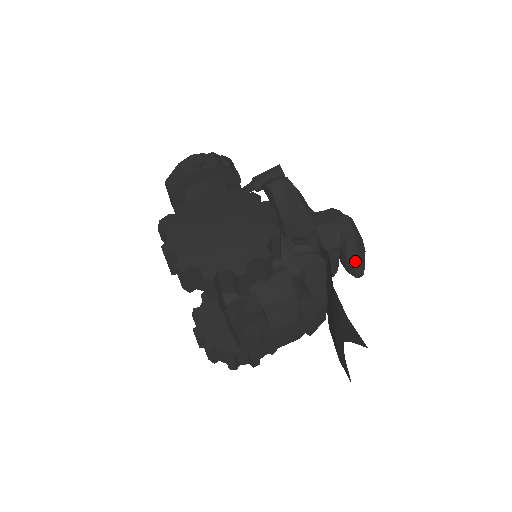
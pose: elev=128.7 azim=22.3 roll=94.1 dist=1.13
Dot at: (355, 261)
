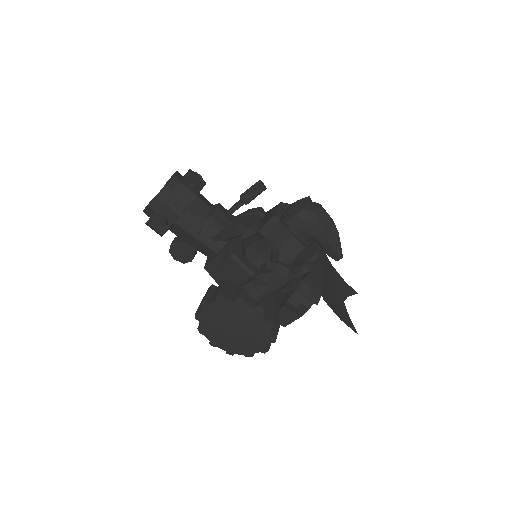
Dot at: (333, 255)
